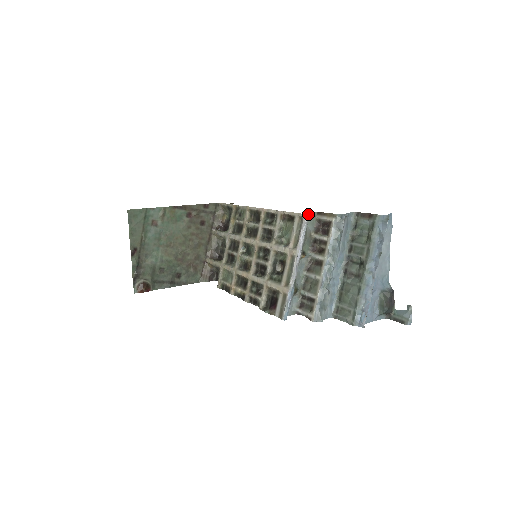
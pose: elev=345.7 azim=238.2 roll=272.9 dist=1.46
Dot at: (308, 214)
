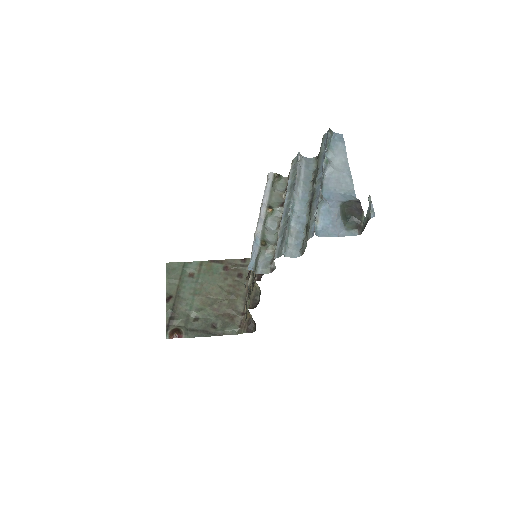
Dot at: (271, 173)
